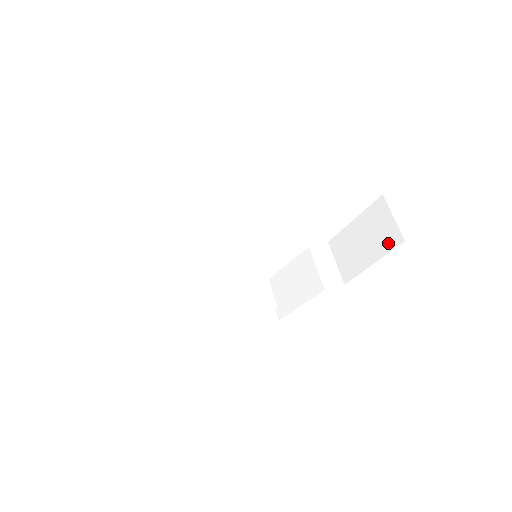
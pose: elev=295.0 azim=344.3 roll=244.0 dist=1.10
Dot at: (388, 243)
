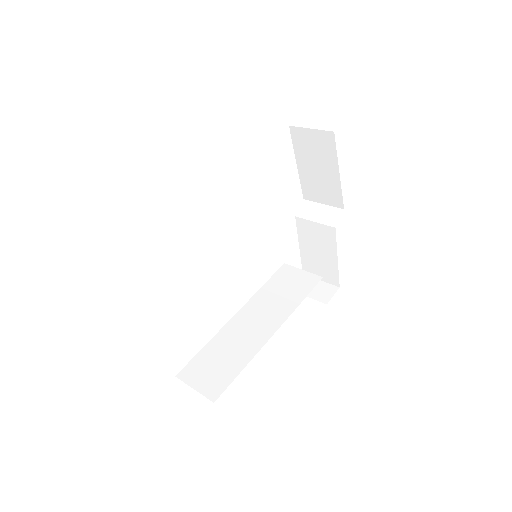
Dot at: (329, 147)
